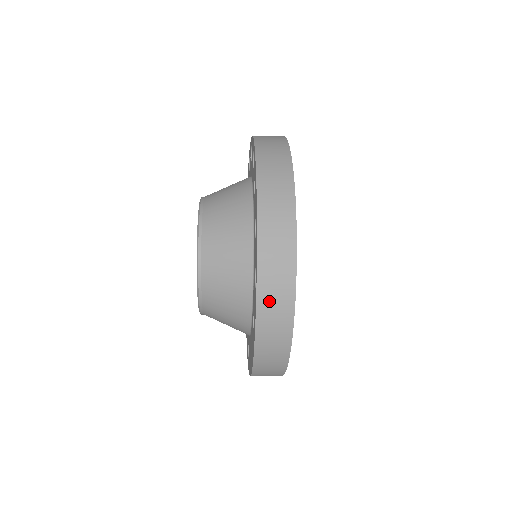
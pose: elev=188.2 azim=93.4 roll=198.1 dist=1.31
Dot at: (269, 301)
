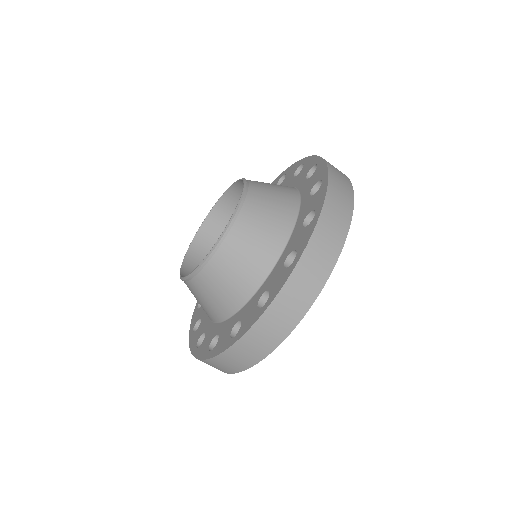
Dot at: occluded
